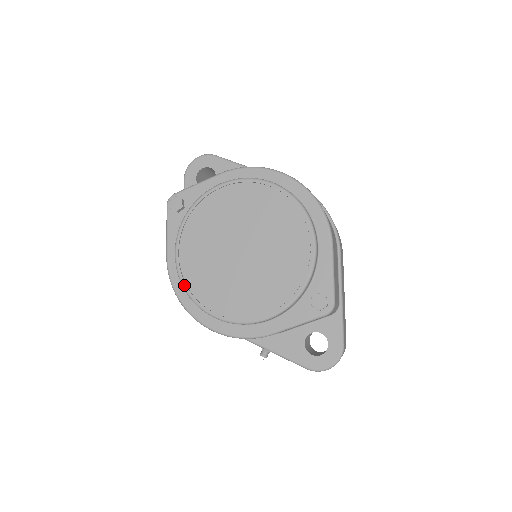
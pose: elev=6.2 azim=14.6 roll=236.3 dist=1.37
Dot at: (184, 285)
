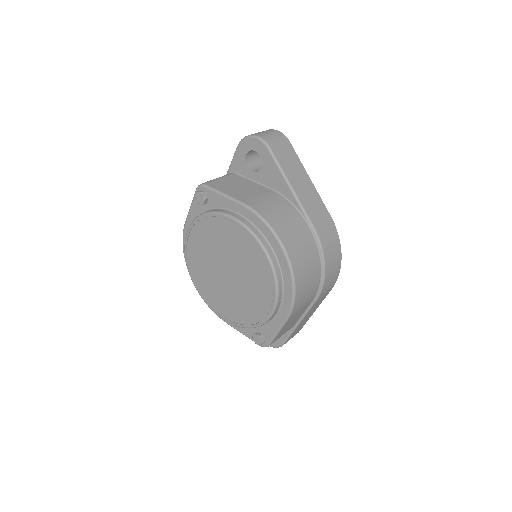
Dot at: (185, 256)
